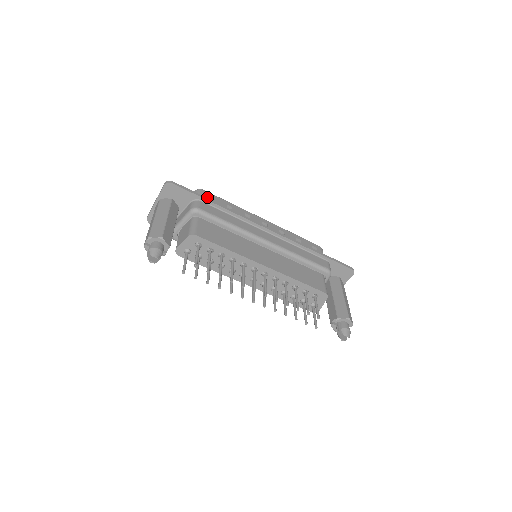
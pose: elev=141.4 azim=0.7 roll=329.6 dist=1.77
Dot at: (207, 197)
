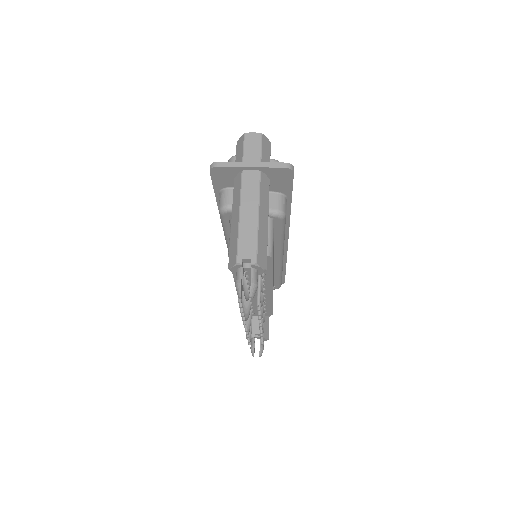
Dot at: occluded
